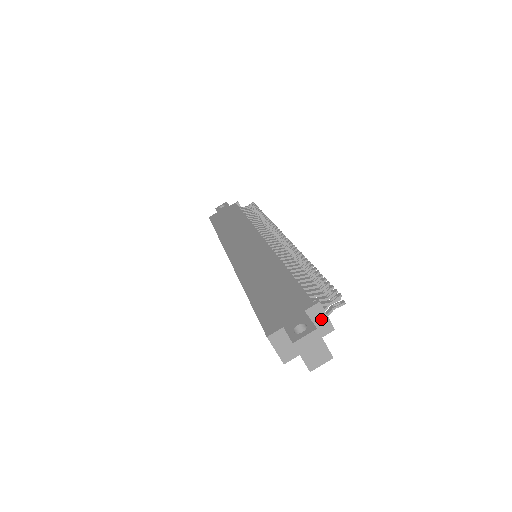
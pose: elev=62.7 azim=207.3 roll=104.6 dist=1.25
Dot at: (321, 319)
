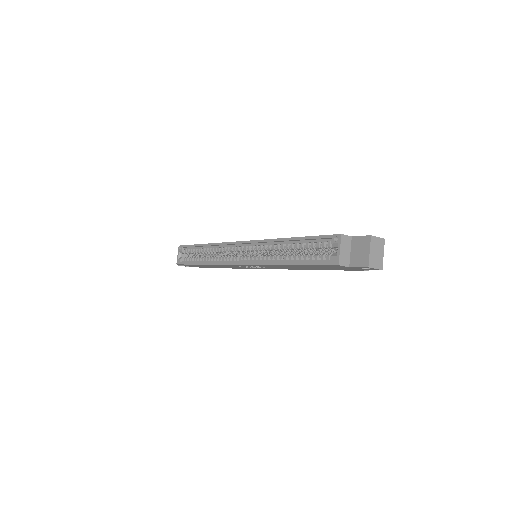
Dot at: occluded
